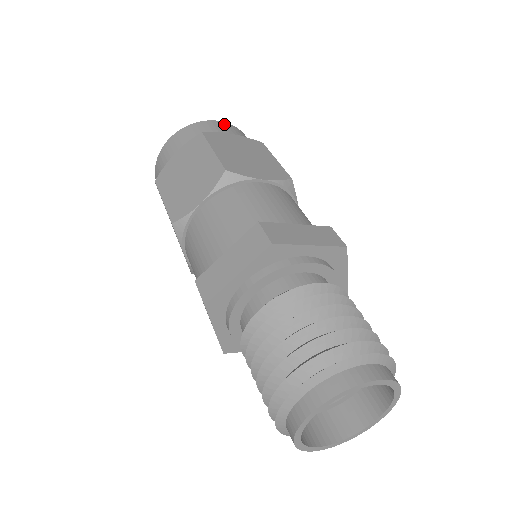
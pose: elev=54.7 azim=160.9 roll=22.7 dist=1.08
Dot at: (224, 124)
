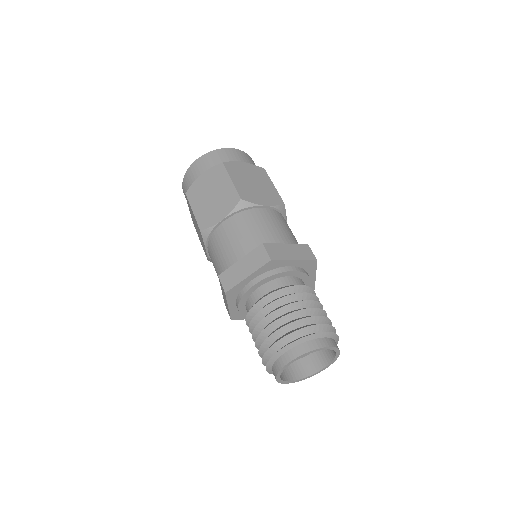
Dot at: (237, 151)
